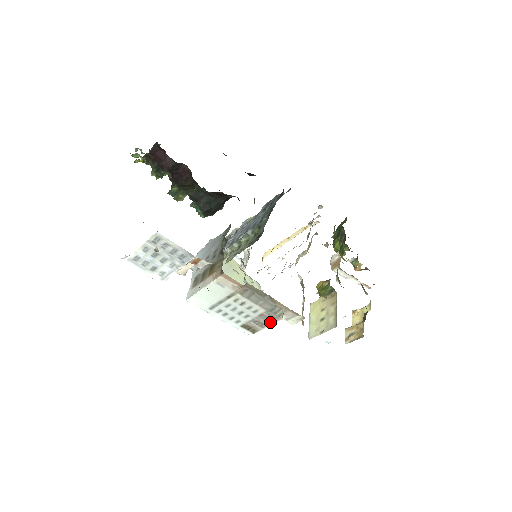
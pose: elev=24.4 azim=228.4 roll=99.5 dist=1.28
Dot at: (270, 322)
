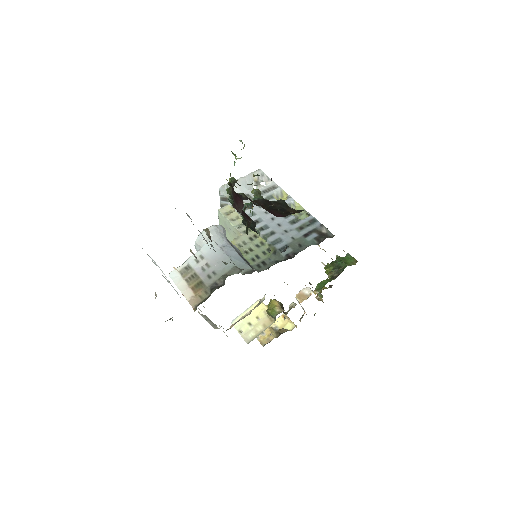
Dot at: occluded
